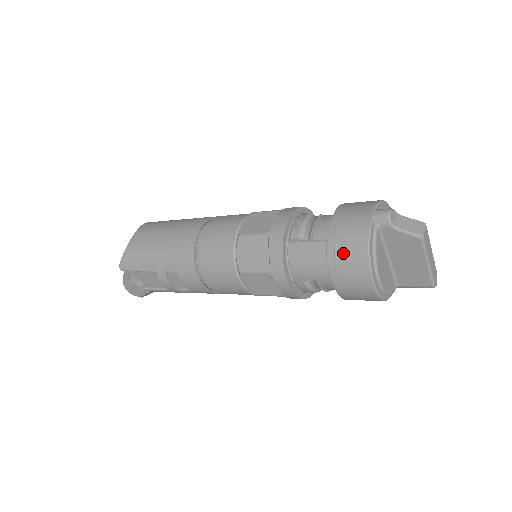
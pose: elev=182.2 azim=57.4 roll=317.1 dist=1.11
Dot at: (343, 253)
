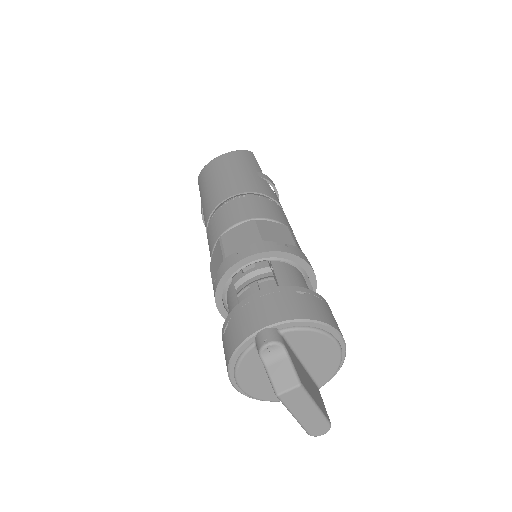
Dot at: (226, 337)
